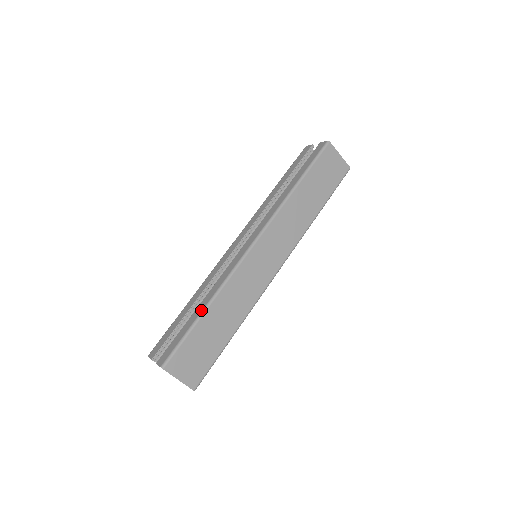
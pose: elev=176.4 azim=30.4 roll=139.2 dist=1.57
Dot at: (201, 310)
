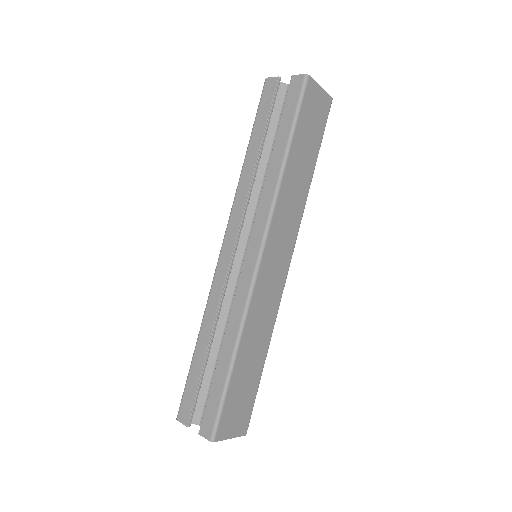
Dot at: (229, 360)
